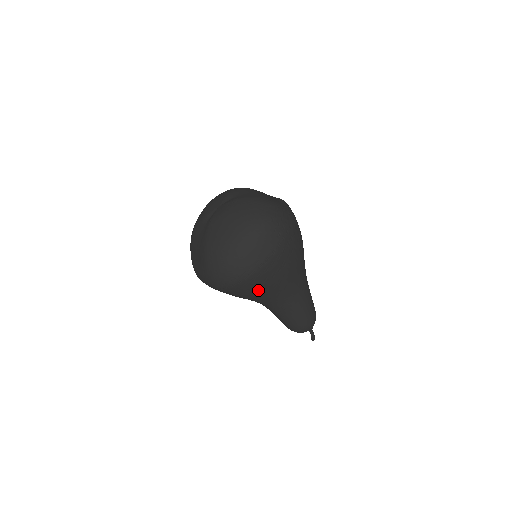
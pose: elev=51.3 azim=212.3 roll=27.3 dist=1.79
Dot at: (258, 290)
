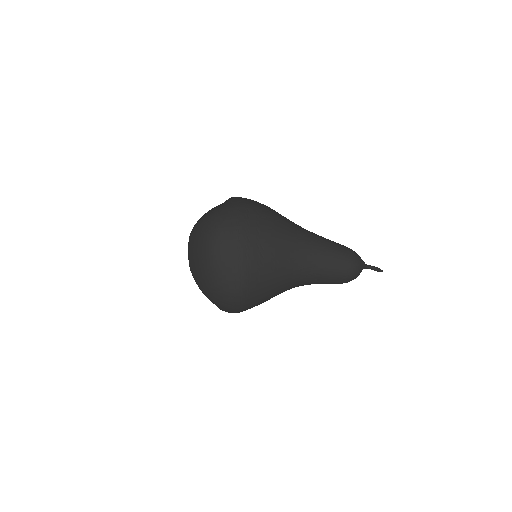
Dot at: (265, 284)
